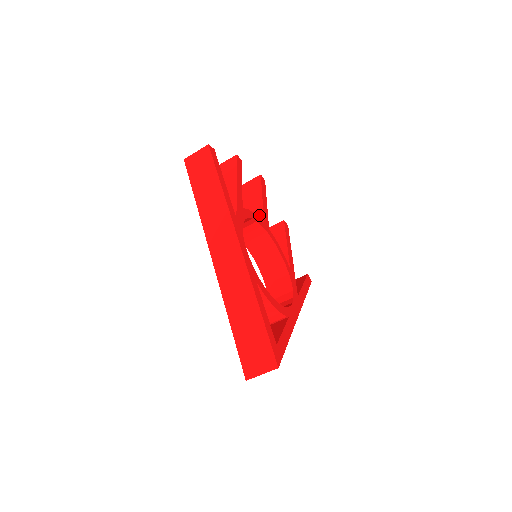
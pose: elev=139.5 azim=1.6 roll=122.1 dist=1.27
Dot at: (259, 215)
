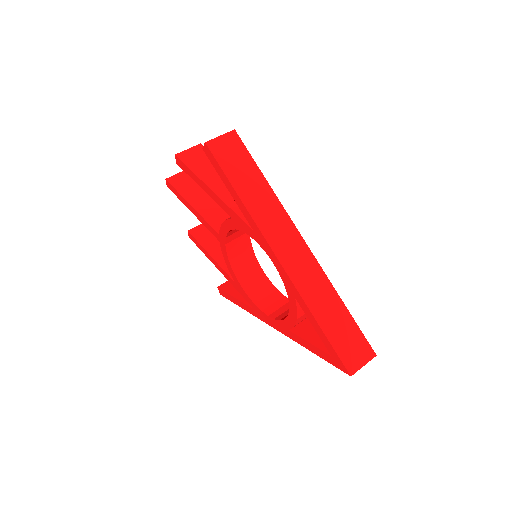
Dot at: occluded
